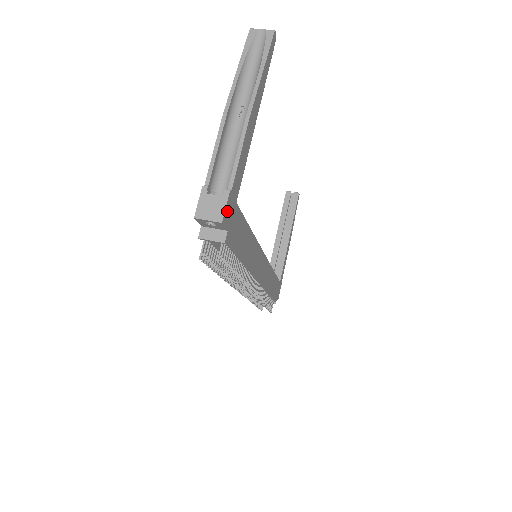
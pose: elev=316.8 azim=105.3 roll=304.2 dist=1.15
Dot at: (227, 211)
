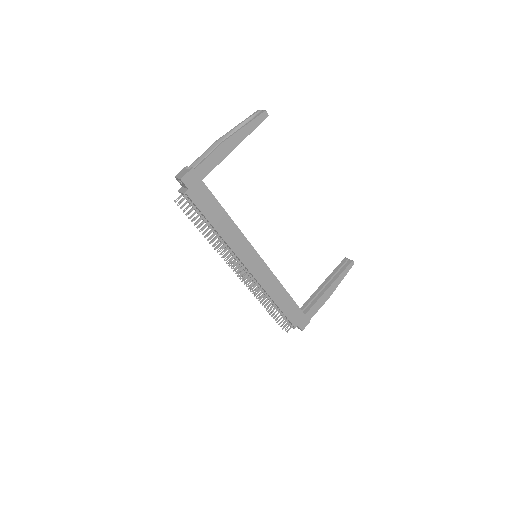
Dot at: (188, 177)
